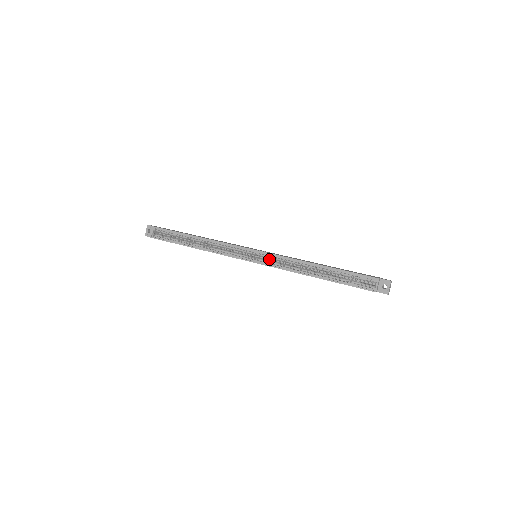
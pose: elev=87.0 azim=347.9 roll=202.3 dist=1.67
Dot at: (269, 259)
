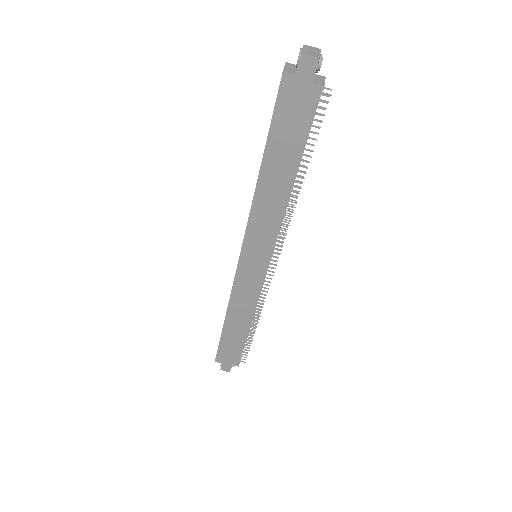
Dot at: occluded
